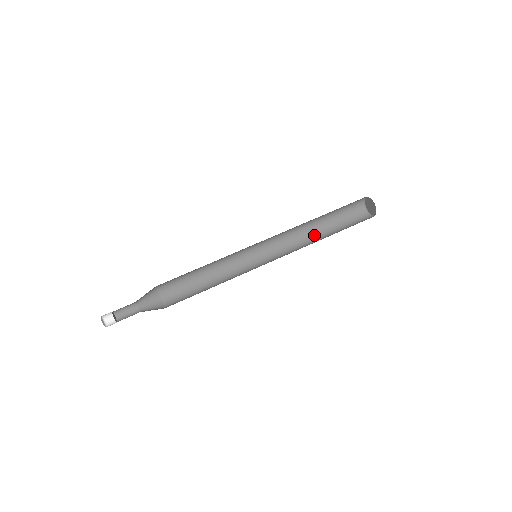
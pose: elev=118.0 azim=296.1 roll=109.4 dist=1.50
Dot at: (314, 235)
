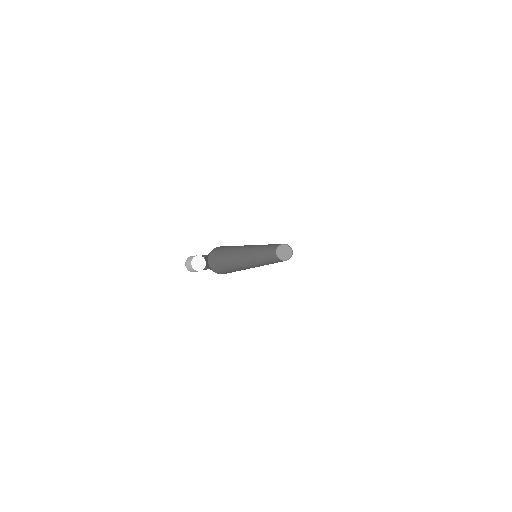
Dot at: (265, 260)
